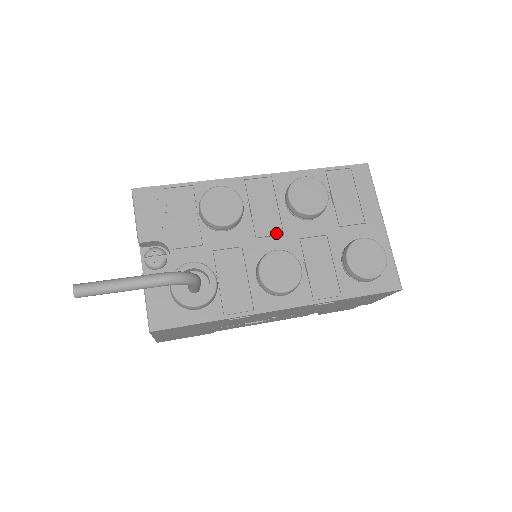
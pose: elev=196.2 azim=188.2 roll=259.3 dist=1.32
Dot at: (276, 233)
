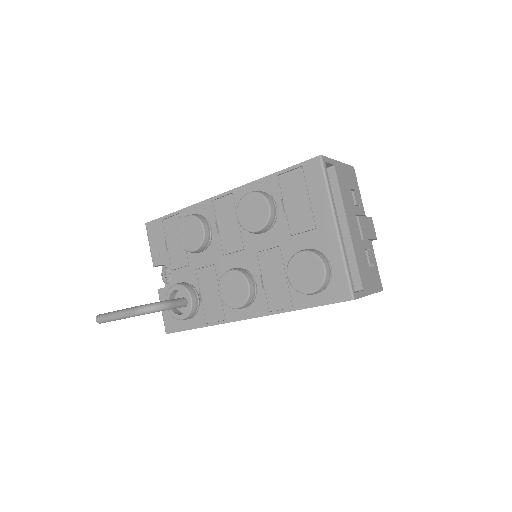
Dot at: (238, 249)
